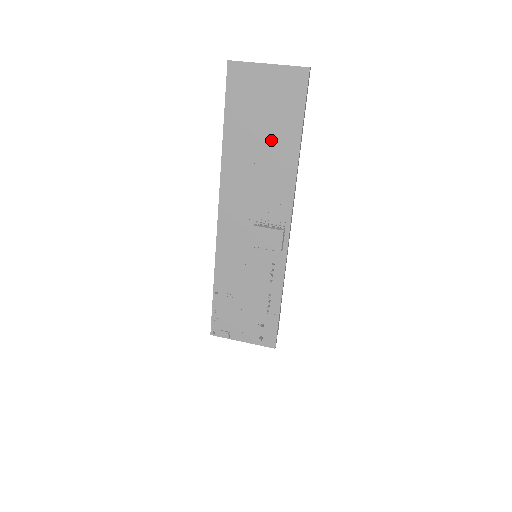
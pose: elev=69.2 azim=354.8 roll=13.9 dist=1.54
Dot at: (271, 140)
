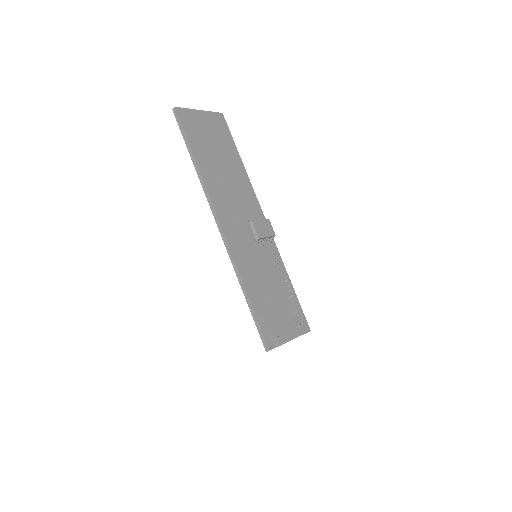
Dot at: (225, 159)
